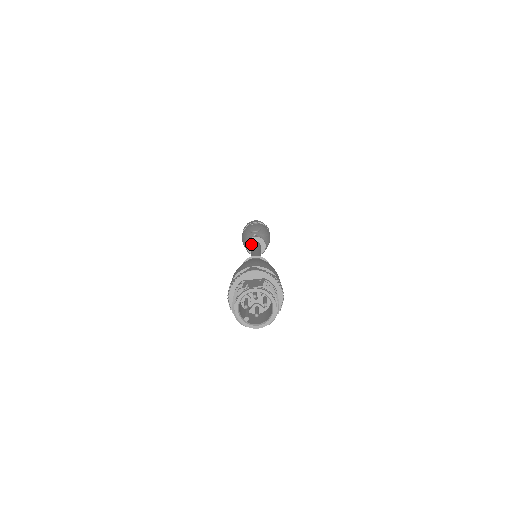
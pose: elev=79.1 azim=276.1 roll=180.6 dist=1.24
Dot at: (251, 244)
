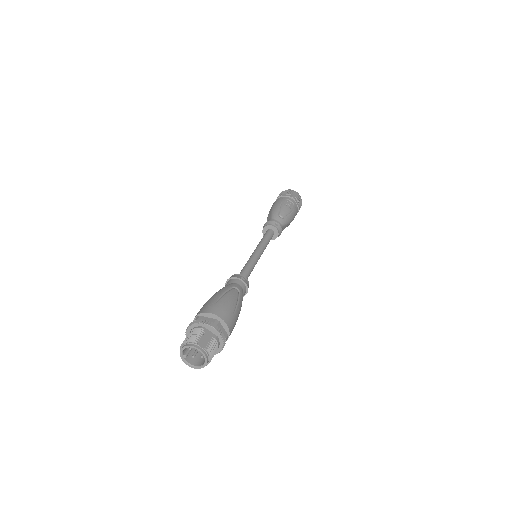
Dot at: (268, 229)
